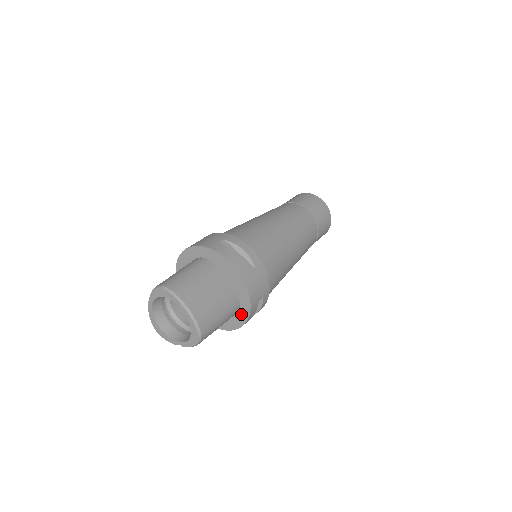
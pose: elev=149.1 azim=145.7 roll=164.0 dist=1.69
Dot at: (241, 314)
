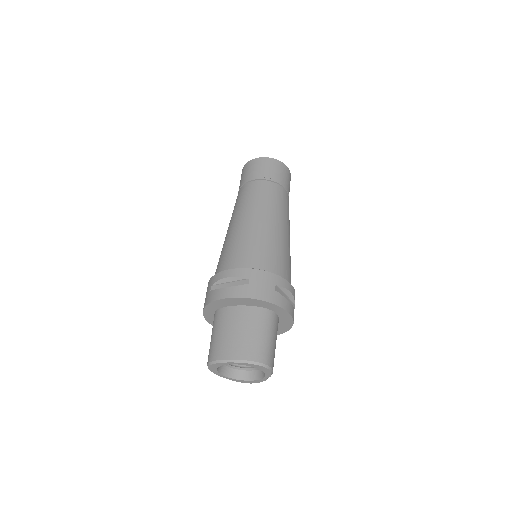
Dot at: (279, 313)
